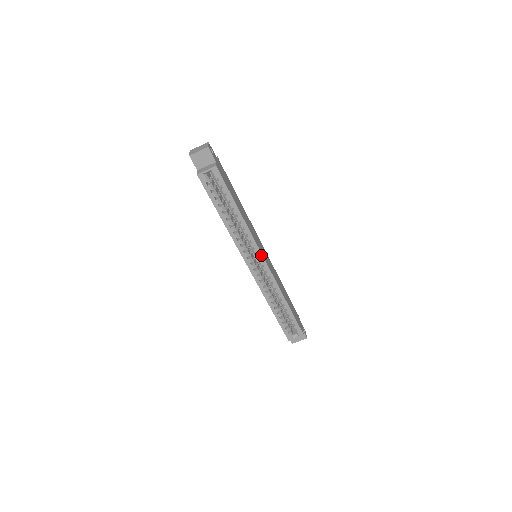
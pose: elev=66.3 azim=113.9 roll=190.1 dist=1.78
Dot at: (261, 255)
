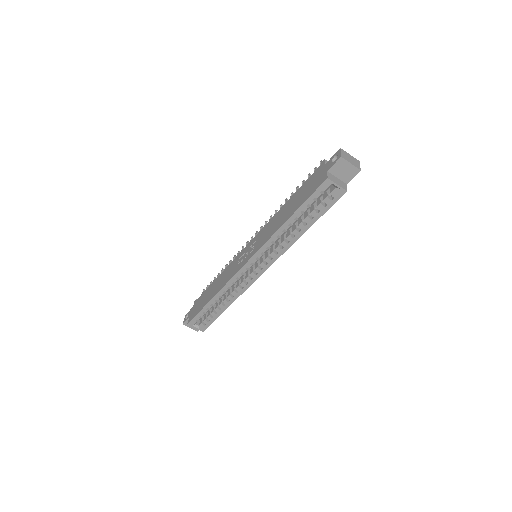
Dot at: (268, 267)
